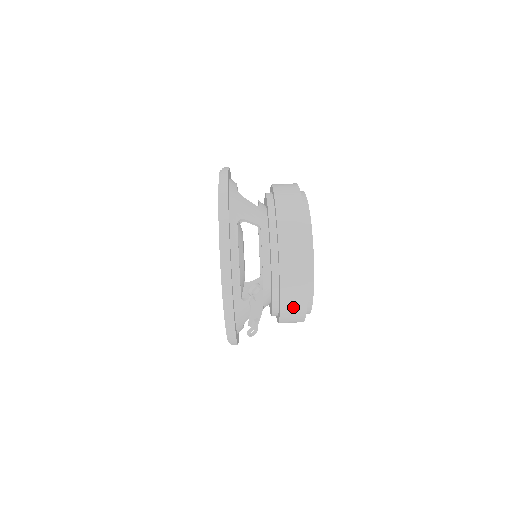
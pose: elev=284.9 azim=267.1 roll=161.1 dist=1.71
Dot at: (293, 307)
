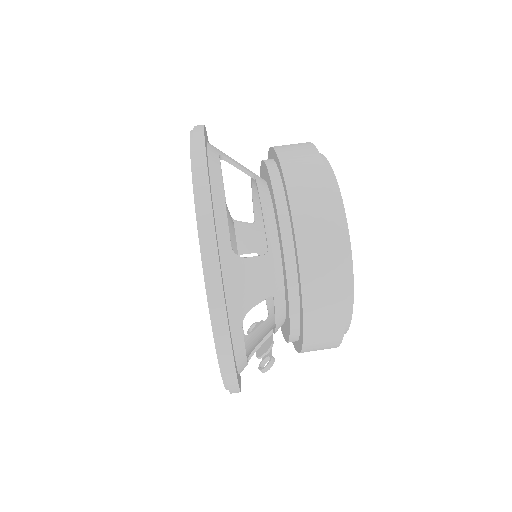
Dot at: occluded
